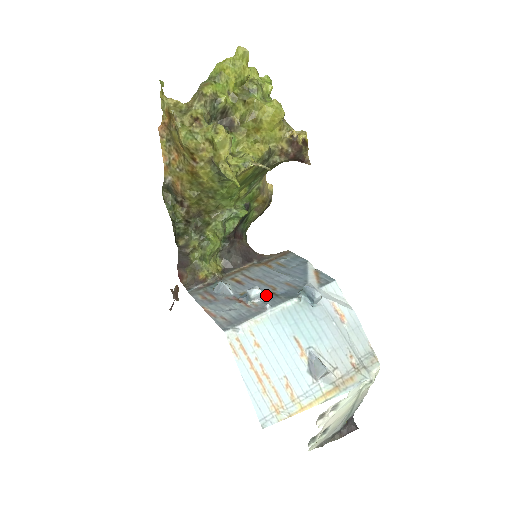
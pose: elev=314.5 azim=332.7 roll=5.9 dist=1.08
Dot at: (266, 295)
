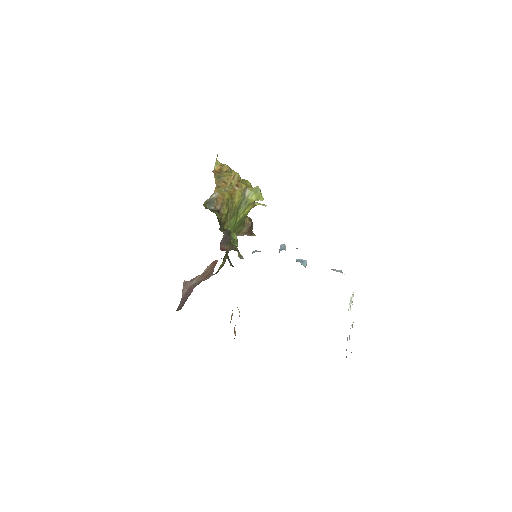
Dot at: occluded
